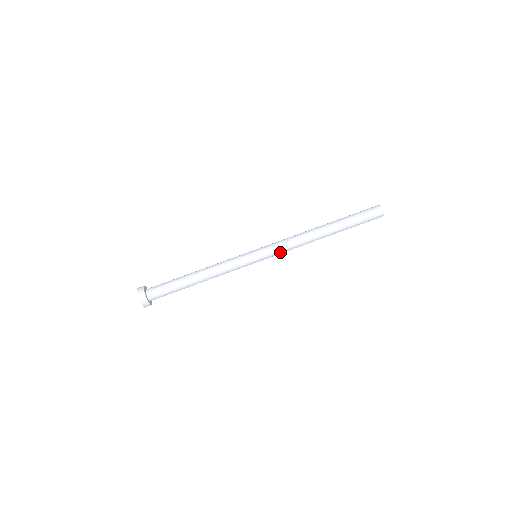
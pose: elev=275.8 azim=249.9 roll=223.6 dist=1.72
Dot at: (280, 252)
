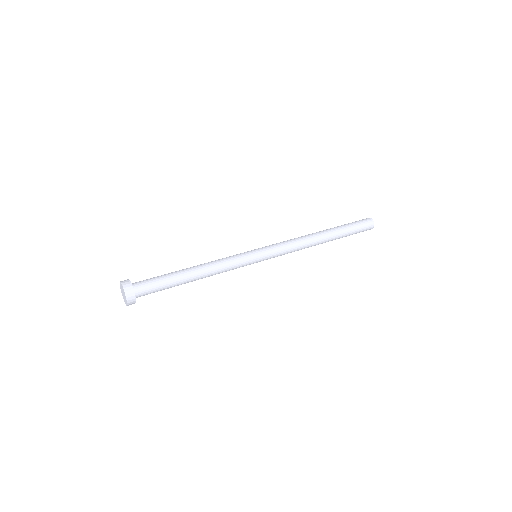
Dot at: (281, 251)
